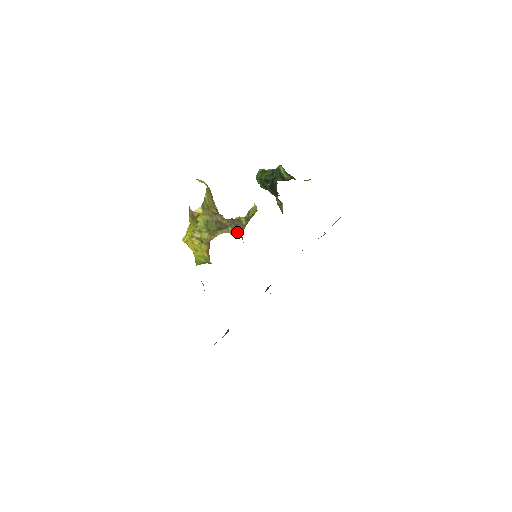
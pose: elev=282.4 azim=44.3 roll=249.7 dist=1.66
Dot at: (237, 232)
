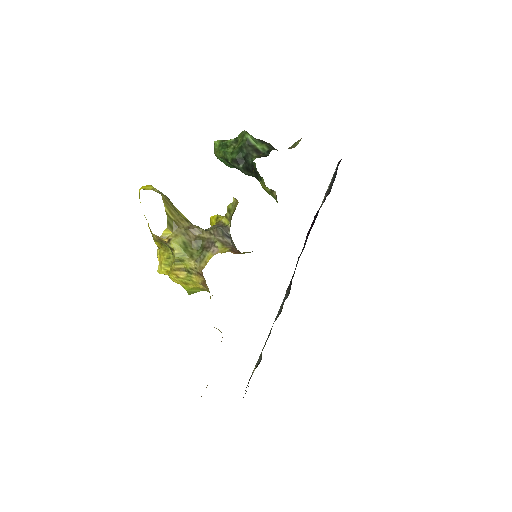
Dot at: (229, 245)
